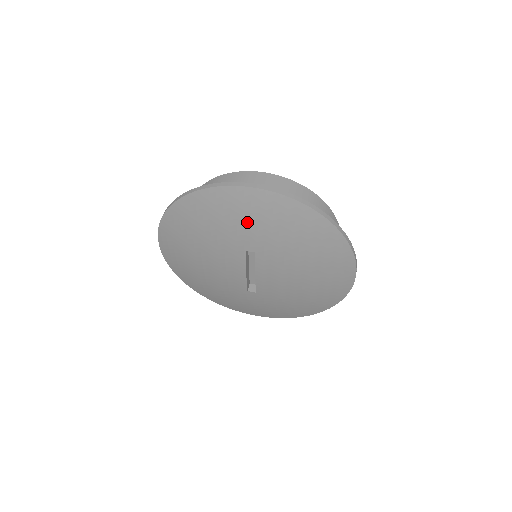
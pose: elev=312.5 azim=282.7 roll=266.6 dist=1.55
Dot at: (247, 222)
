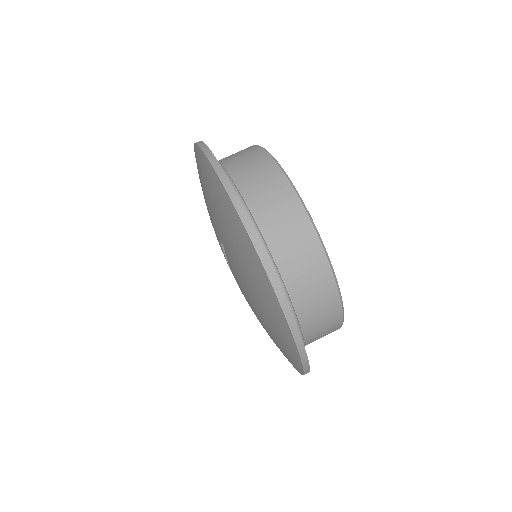
Dot at: (214, 206)
